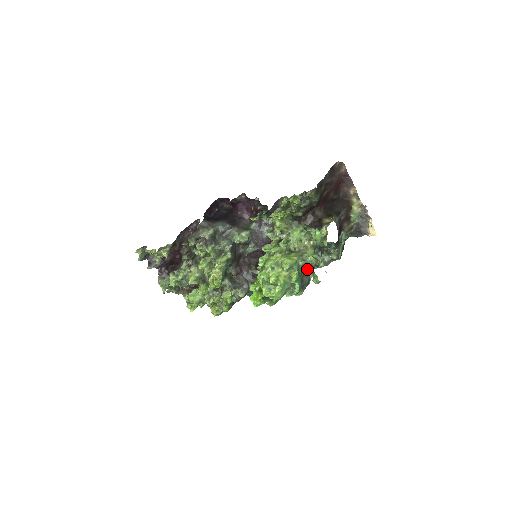
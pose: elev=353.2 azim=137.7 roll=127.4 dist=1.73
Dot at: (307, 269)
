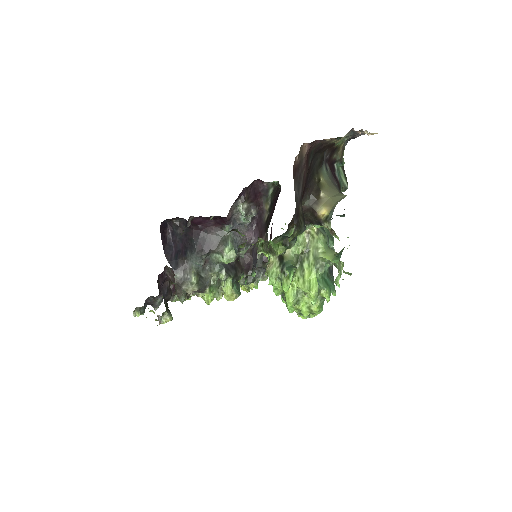
Dot at: (336, 285)
